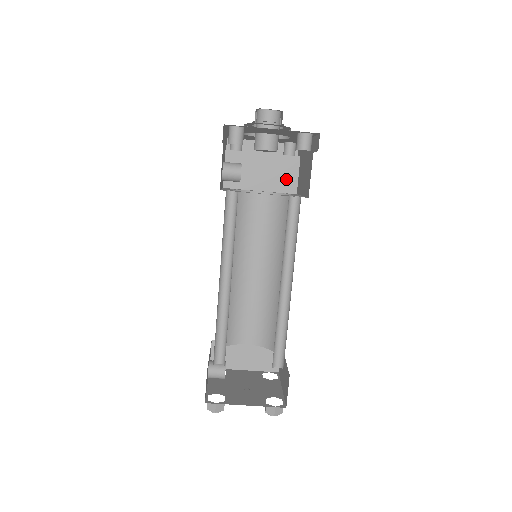
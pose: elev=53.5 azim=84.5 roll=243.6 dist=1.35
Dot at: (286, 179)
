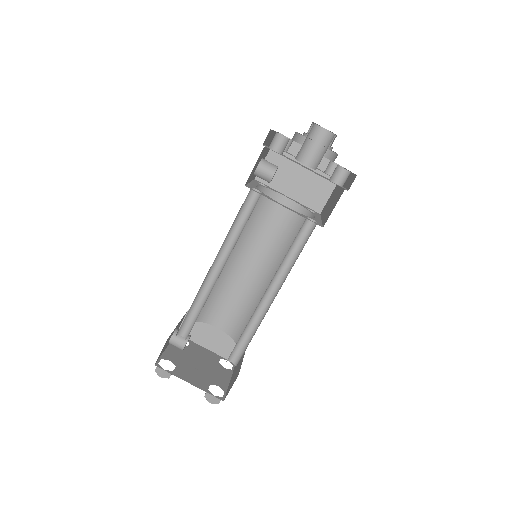
Dot at: (316, 196)
